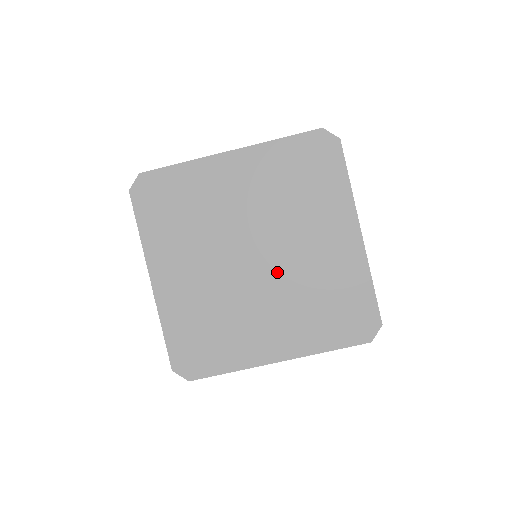
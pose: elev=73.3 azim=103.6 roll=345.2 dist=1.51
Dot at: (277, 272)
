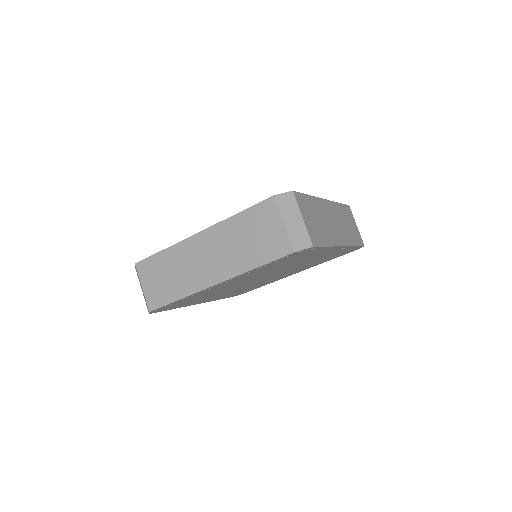
Dot at: occluded
